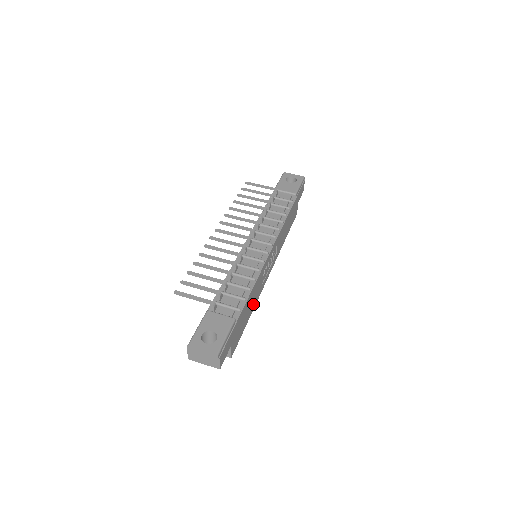
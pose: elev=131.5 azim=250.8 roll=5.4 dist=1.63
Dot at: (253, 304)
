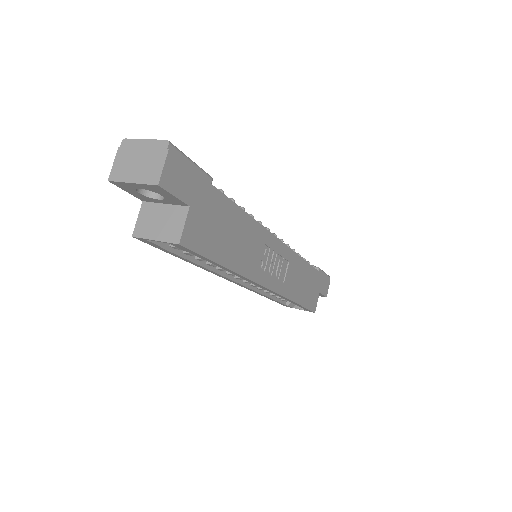
Dot at: (238, 258)
